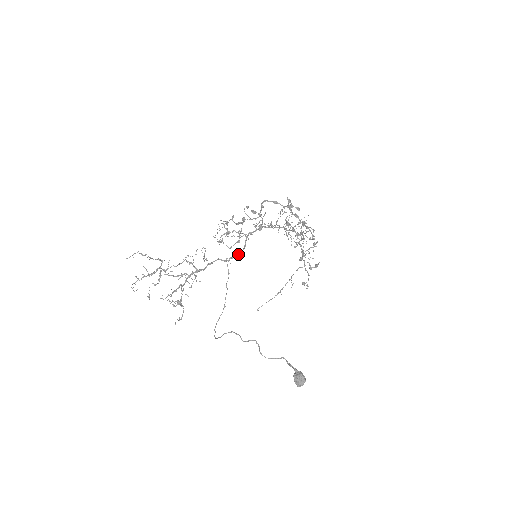
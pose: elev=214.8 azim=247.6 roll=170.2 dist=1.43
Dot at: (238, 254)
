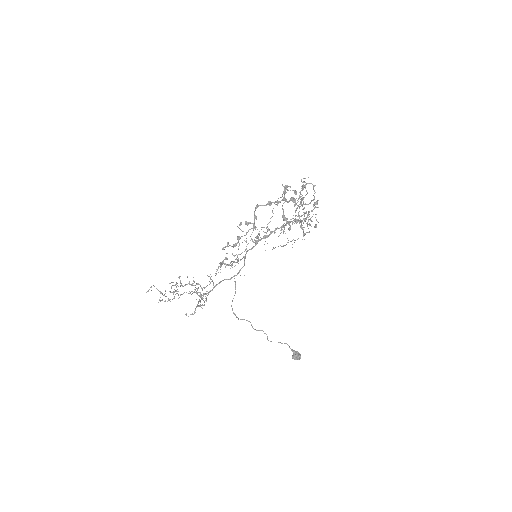
Dot at: (239, 271)
